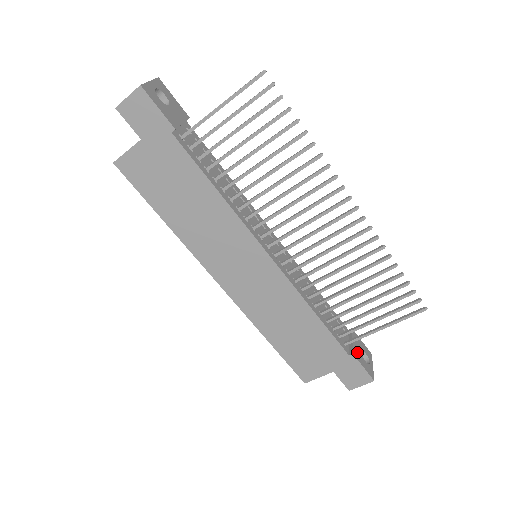
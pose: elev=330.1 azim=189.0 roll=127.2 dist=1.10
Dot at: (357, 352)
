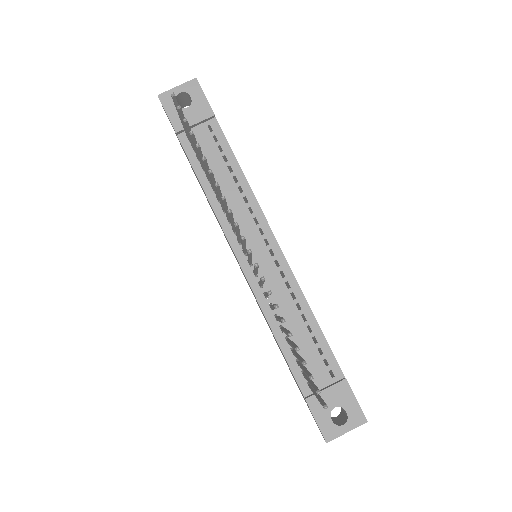
Dot at: occluded
